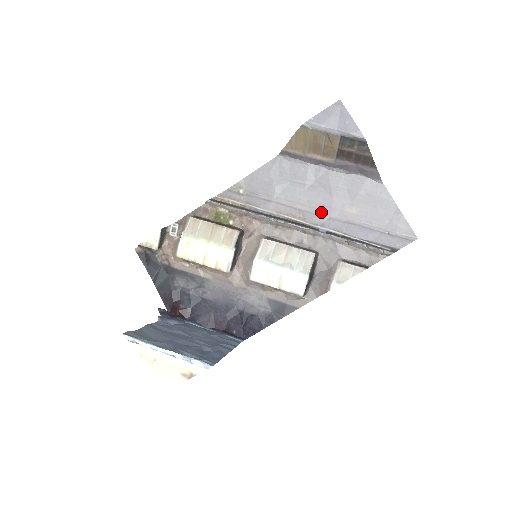
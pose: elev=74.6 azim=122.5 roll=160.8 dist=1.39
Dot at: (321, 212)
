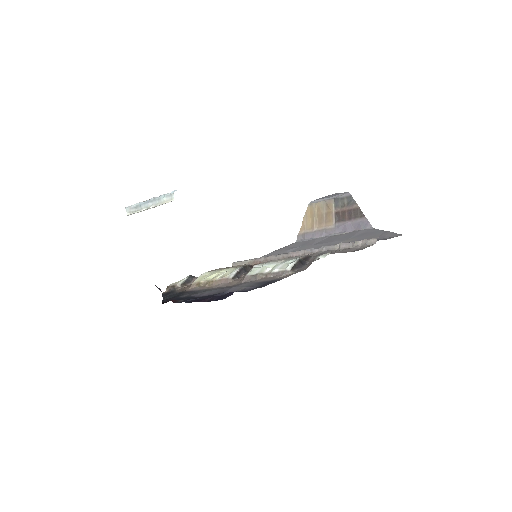
Dot at: occluded
